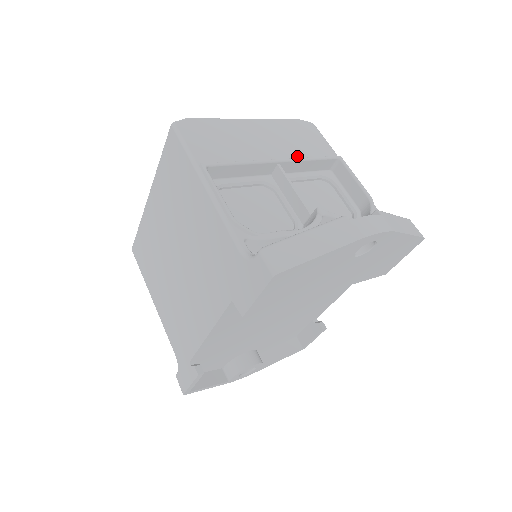
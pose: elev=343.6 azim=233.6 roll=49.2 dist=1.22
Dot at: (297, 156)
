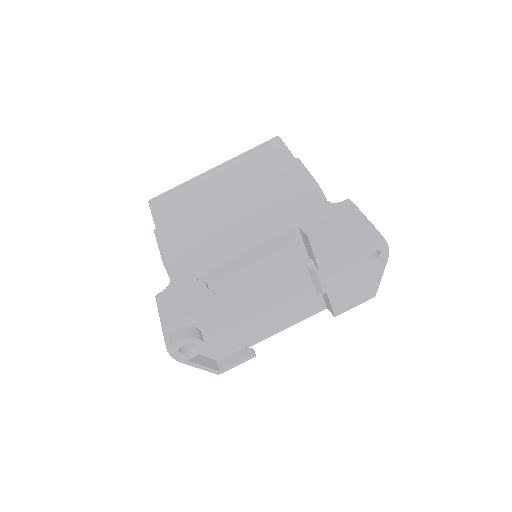
Dot at: occluded
